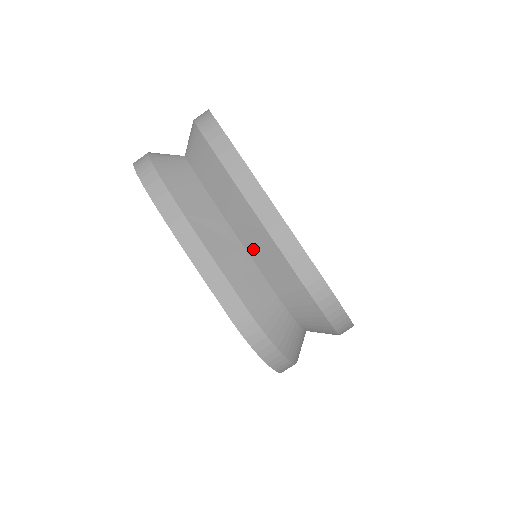
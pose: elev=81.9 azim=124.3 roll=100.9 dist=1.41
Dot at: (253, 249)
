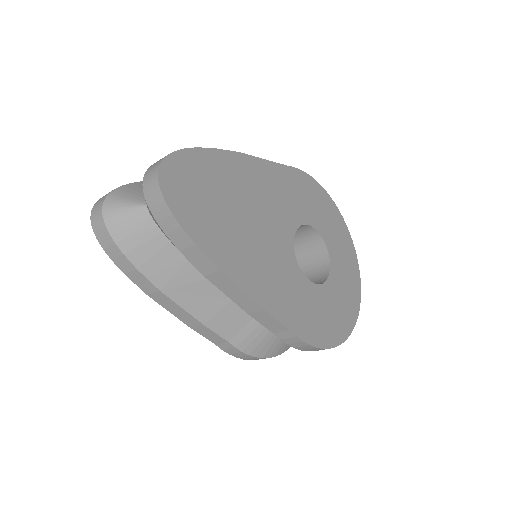
Dot at: occluded
